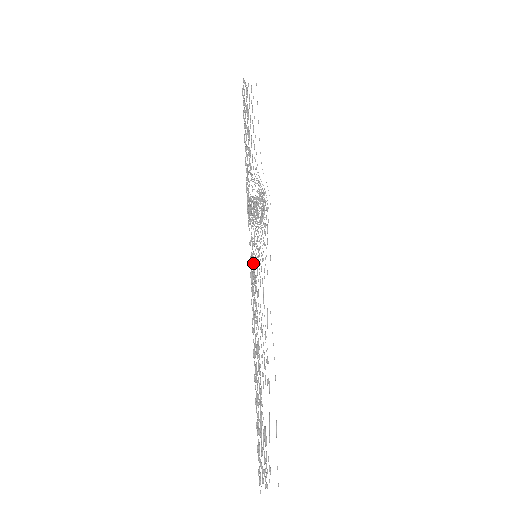
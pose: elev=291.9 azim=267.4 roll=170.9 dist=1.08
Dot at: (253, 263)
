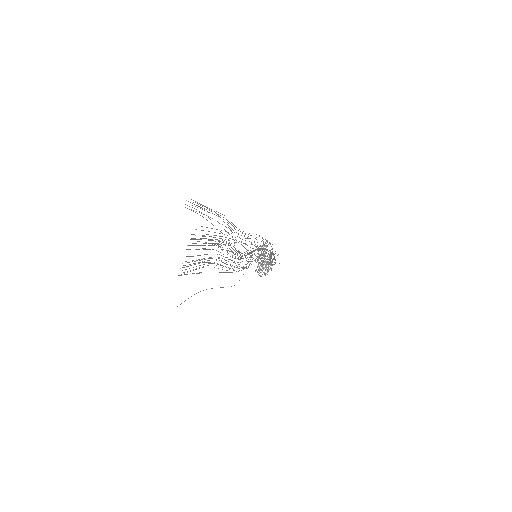
Dot at: occluded
